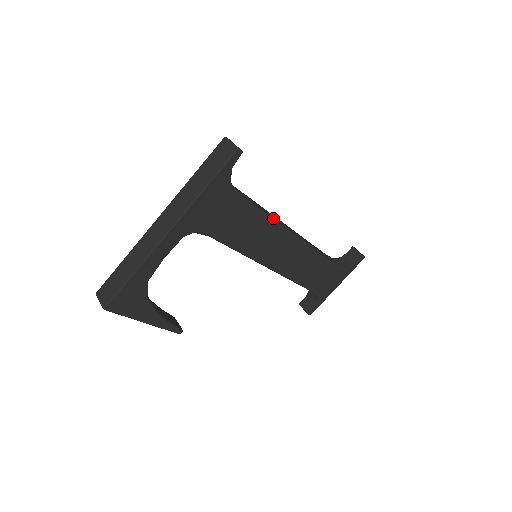
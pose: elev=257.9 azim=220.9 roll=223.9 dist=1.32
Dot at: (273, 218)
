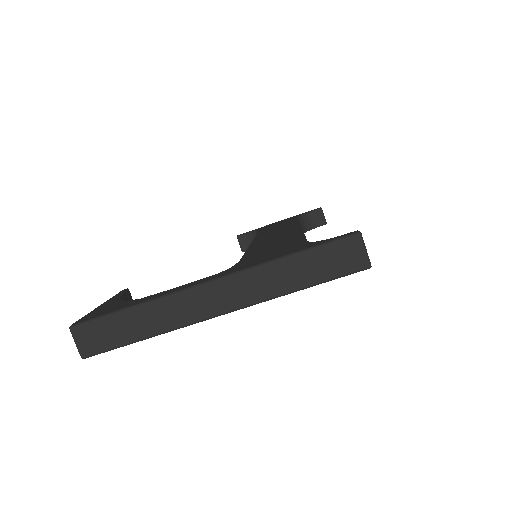
Dot at: occluded
